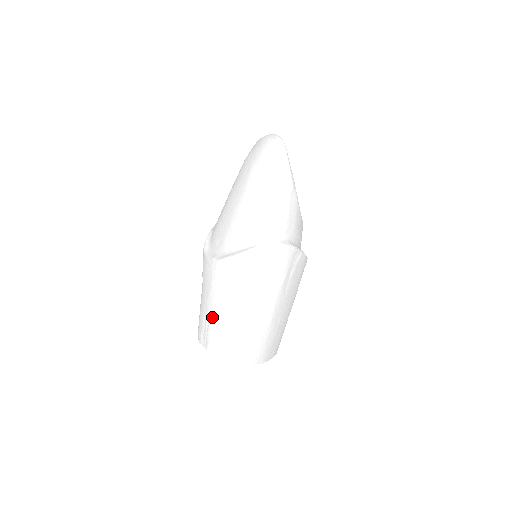
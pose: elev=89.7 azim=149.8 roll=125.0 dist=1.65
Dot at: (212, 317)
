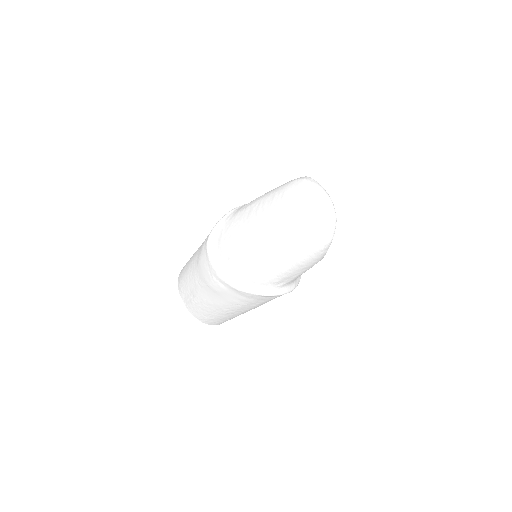
Dot at: (200, 299)
